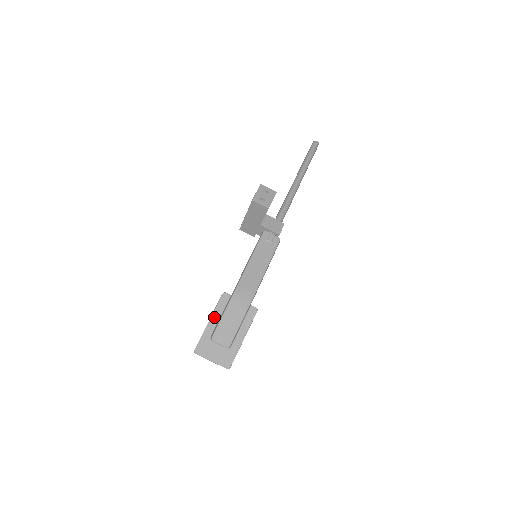
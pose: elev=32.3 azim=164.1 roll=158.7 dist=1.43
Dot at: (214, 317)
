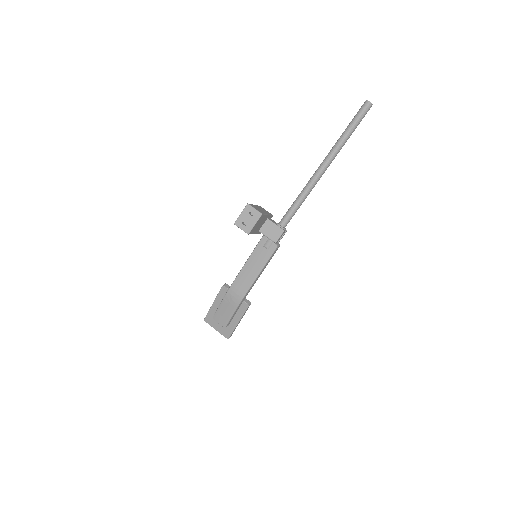
Dot at: (216, 301)
